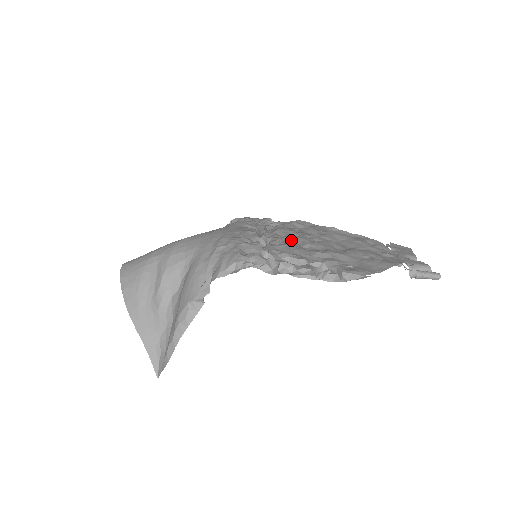
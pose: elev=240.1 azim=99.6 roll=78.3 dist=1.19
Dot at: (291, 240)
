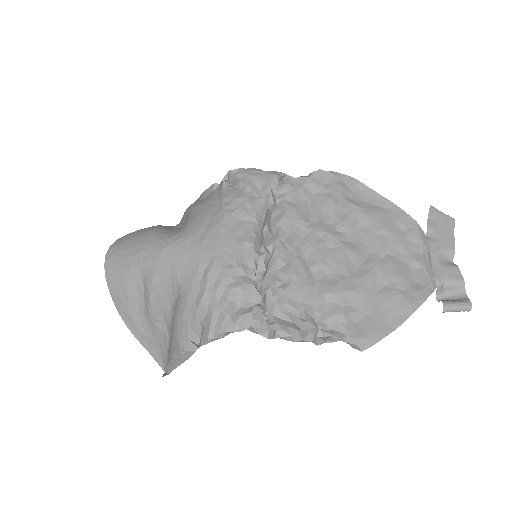
Dot at: (297, 253)
